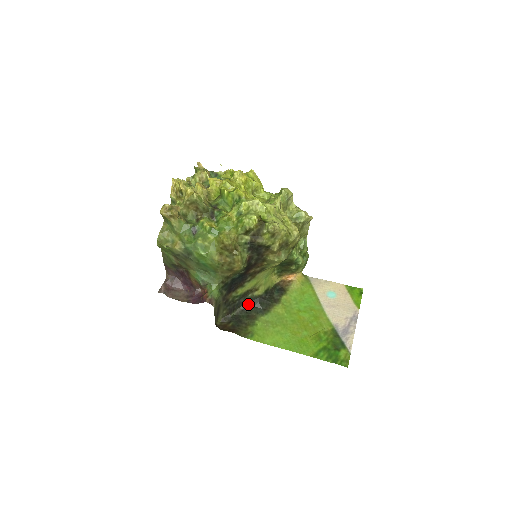
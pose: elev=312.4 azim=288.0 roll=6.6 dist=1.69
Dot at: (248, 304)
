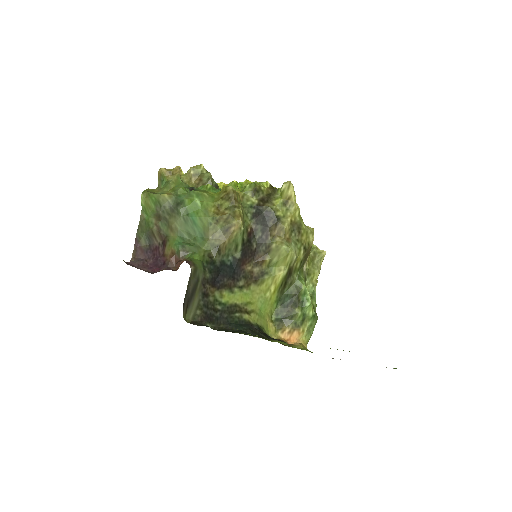
Dot at: (232, 325)
